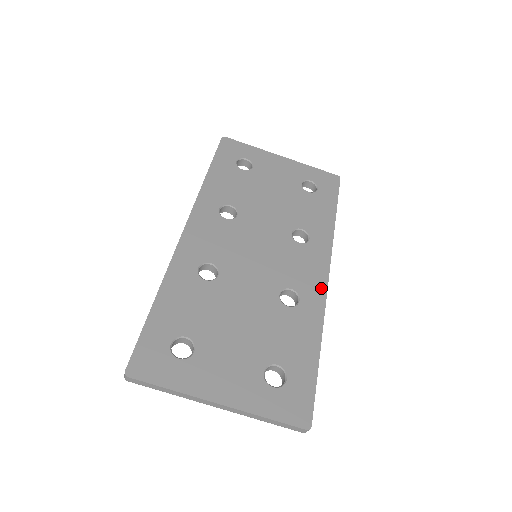
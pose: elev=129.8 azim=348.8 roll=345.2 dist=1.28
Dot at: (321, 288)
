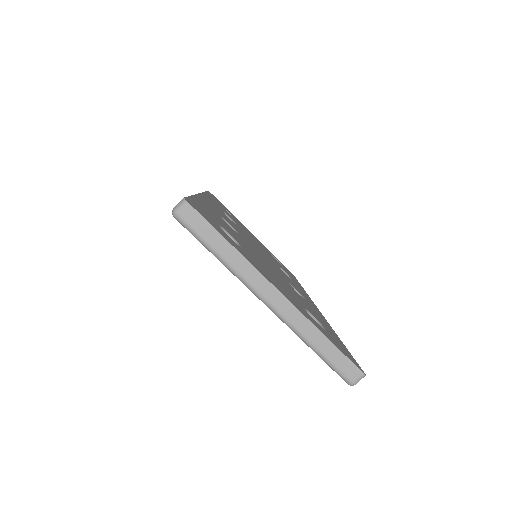
Dot at: occluded
